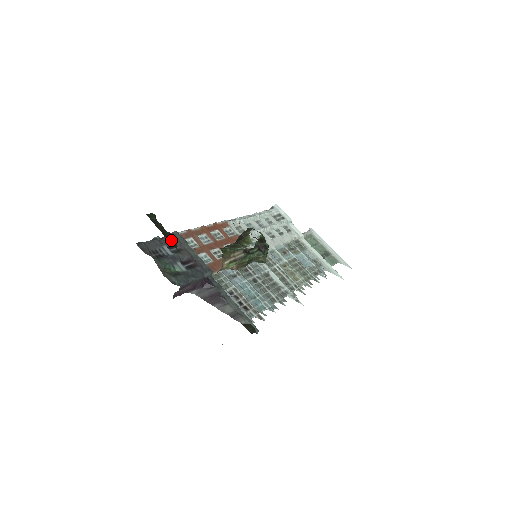
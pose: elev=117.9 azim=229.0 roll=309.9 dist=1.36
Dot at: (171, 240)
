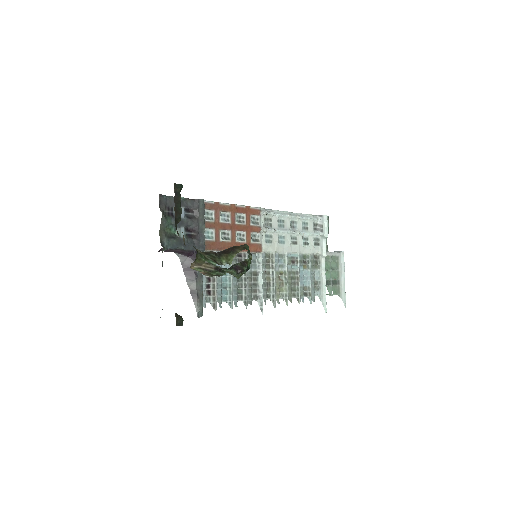
Dot at: (177, 216)
